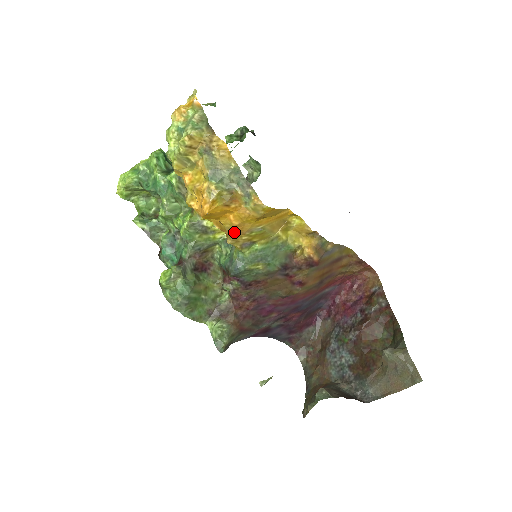
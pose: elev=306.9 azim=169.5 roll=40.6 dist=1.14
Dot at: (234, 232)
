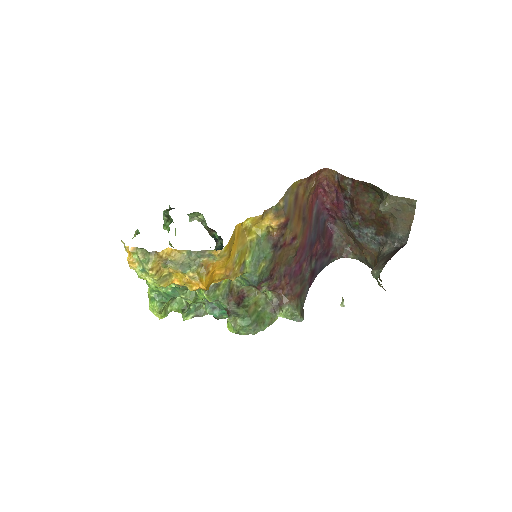
Dot at: (228, 275)
